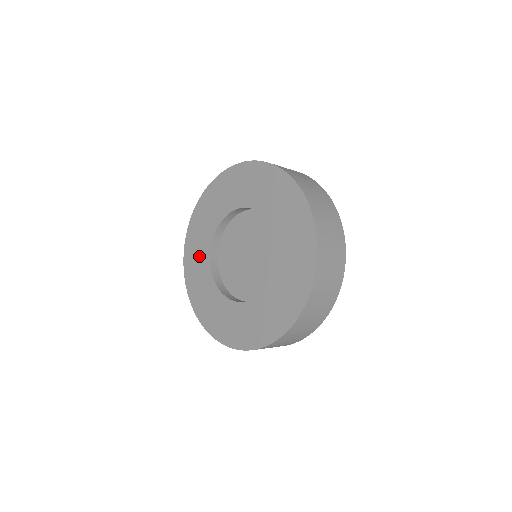
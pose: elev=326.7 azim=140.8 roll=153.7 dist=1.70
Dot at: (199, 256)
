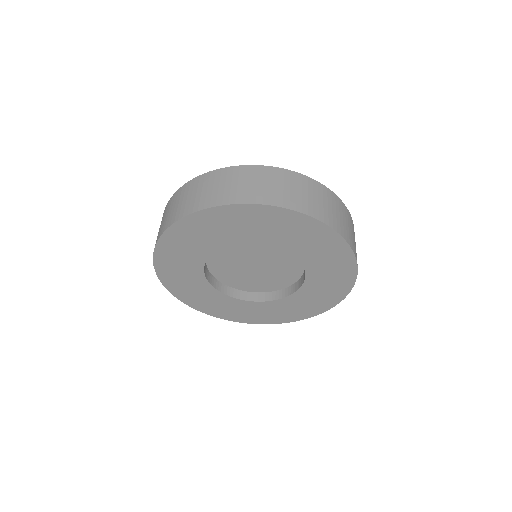
Dot at: (195, 289)
